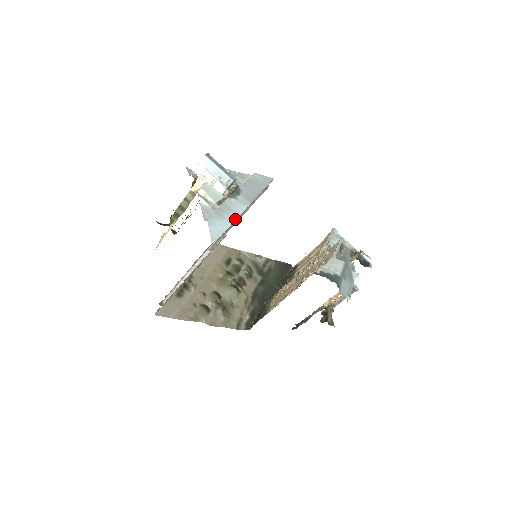
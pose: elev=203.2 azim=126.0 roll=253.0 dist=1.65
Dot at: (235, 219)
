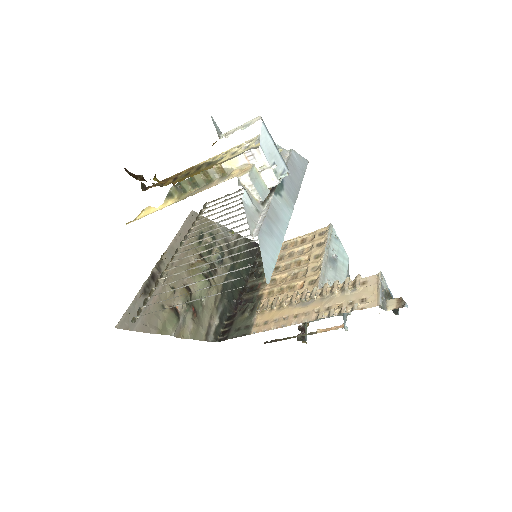
Dot at: (284, 235)
